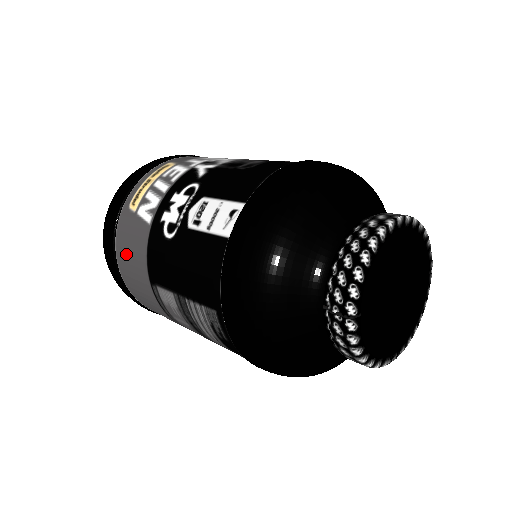
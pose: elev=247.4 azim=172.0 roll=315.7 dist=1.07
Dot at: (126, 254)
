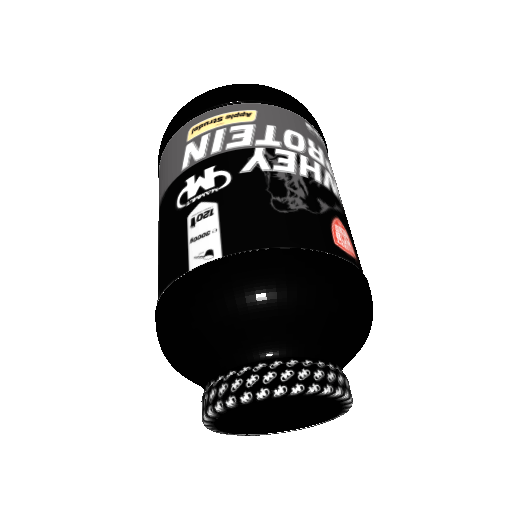
Dot at: (163, 167)
